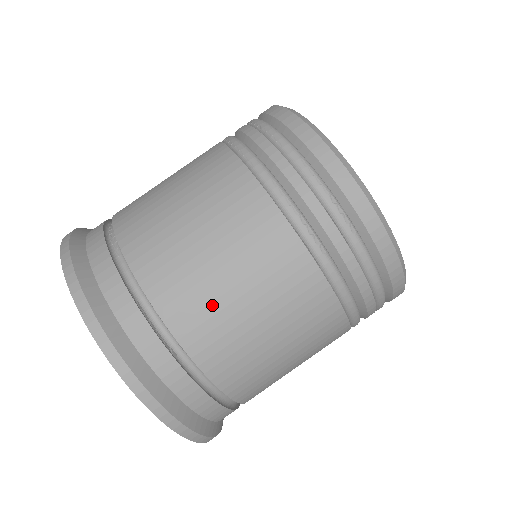
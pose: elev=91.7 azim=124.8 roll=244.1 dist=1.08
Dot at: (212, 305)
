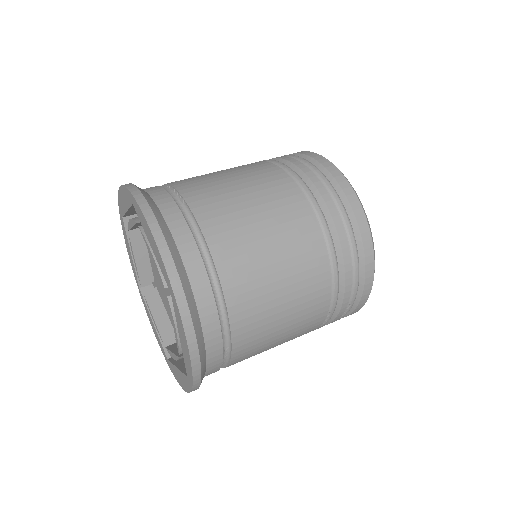
Dot at: (211, 183)
